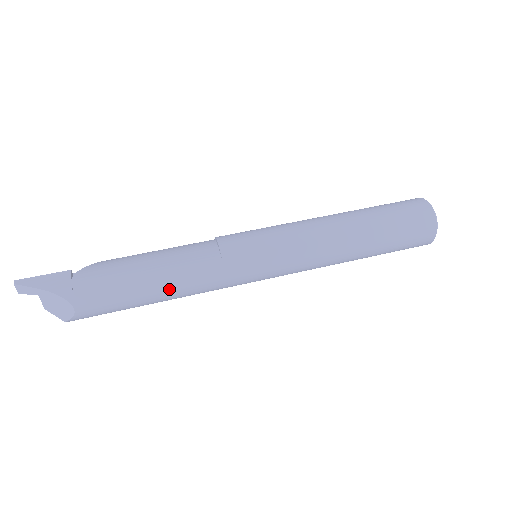
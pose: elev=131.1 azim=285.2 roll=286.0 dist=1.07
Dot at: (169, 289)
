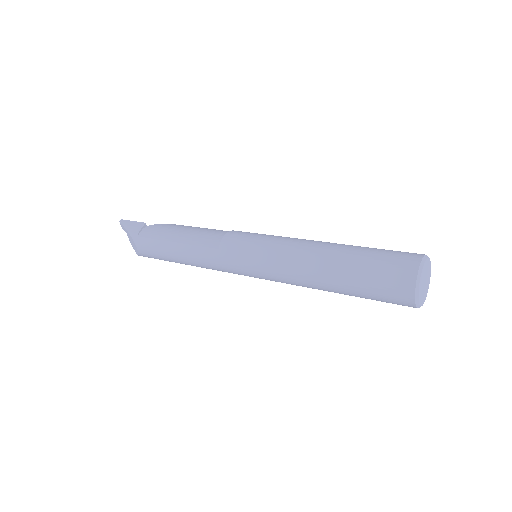
Dot at: (185, 257)
